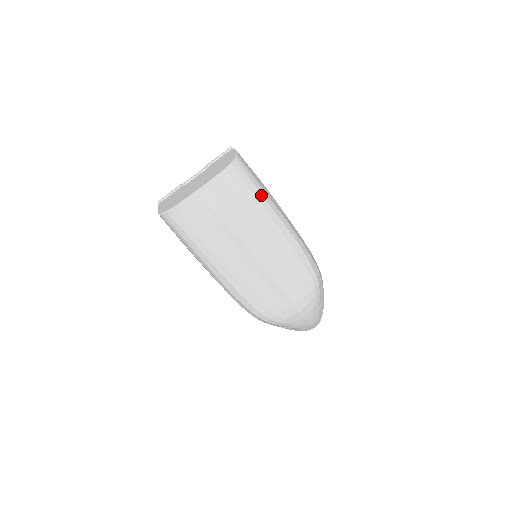
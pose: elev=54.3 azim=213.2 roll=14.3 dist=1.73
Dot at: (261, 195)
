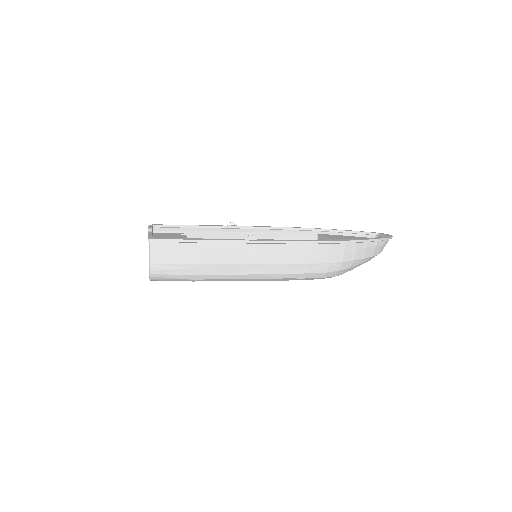
Dot at: (200, 279)
